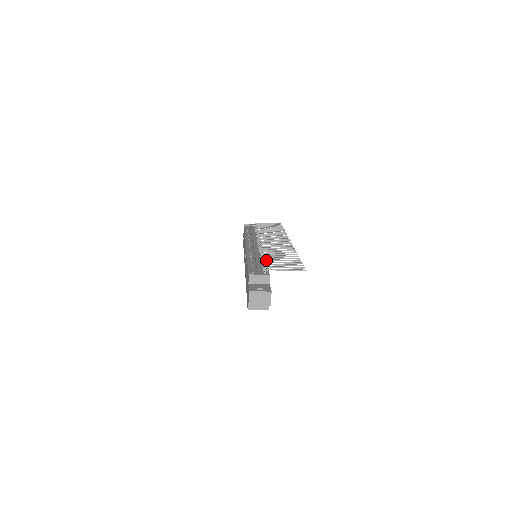
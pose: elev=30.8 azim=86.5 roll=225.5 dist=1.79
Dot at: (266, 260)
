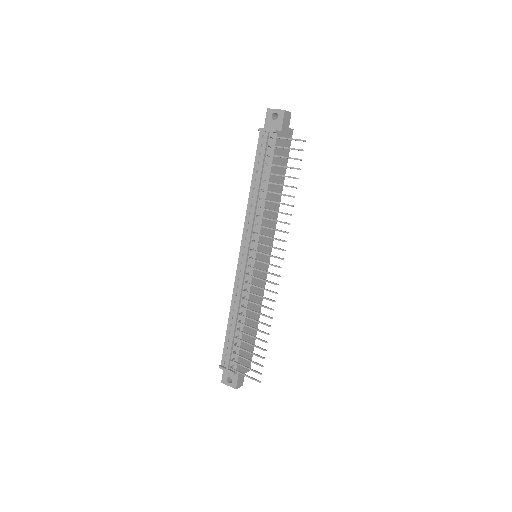
Dot at: (237, 339)
